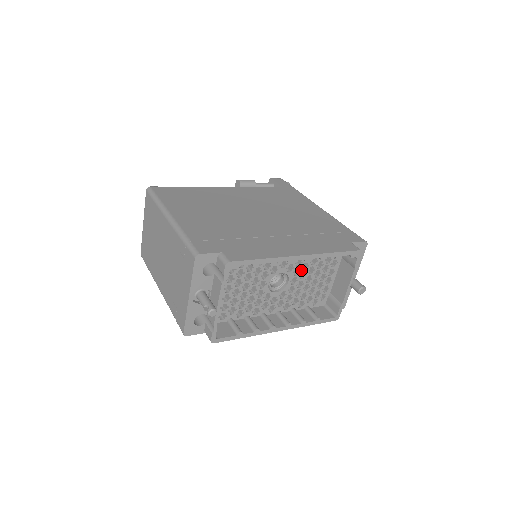
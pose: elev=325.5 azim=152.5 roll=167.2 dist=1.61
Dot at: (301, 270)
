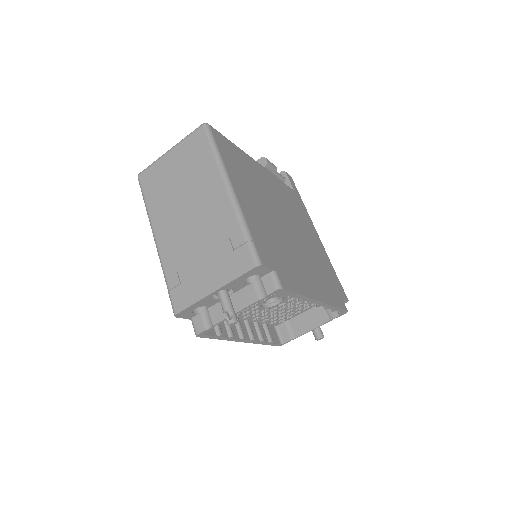
Dot at: (294, 300)
